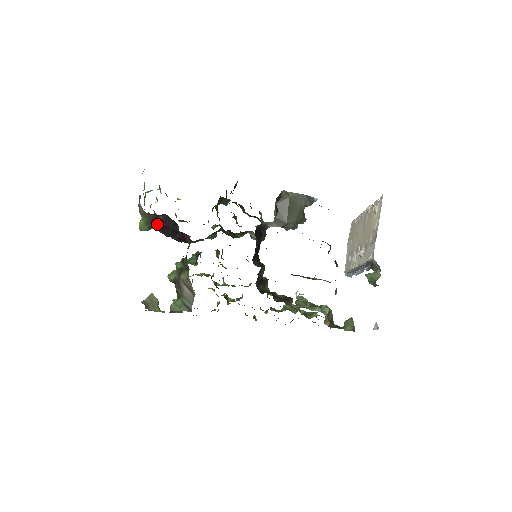
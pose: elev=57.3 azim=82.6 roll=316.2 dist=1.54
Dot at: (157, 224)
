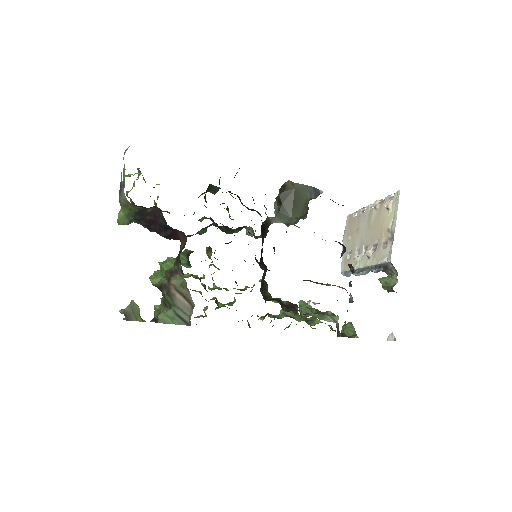
Dot at: (142, 217)
